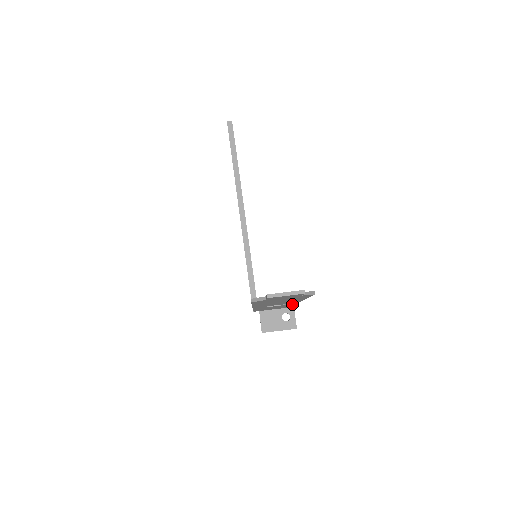
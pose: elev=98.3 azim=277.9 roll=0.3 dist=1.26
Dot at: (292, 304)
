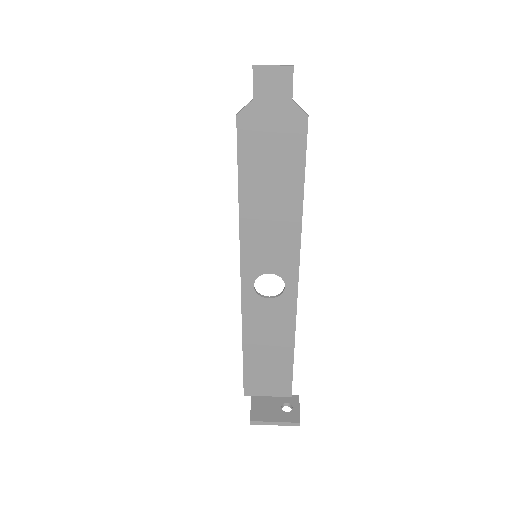
Dot at: (292, 311)
